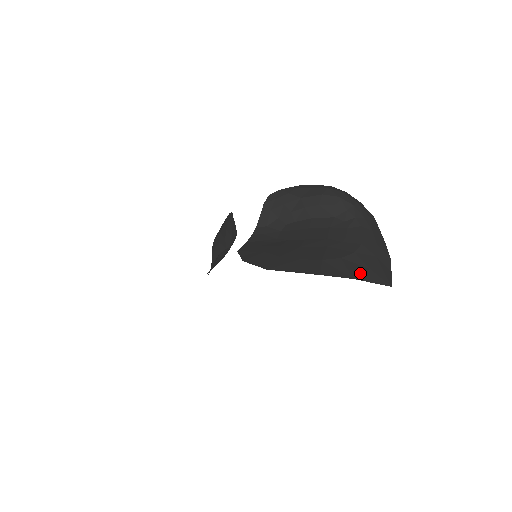
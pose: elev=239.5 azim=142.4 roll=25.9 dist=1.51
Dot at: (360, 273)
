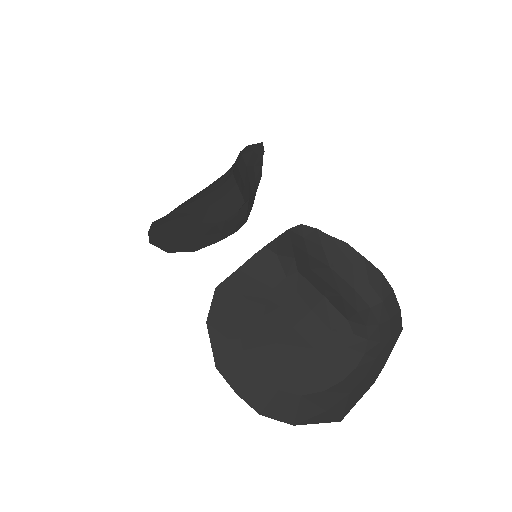
Dot at: (309, 418)
